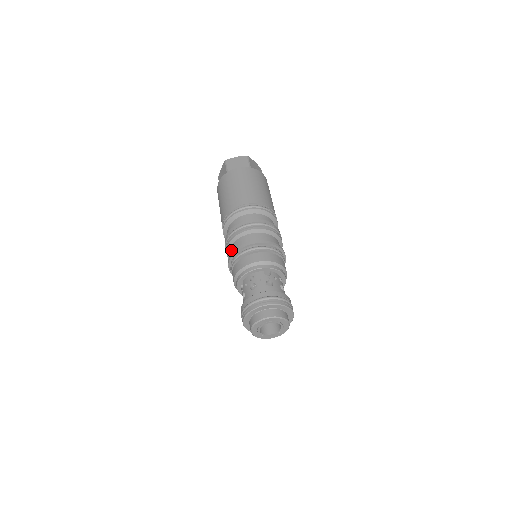
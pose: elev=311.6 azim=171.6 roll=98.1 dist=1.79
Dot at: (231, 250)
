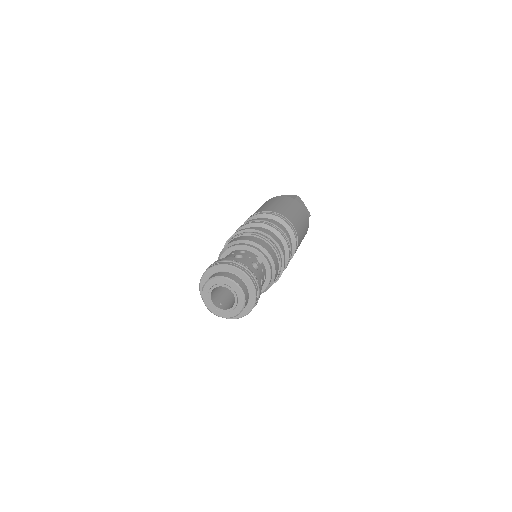
Dot at: occluded
